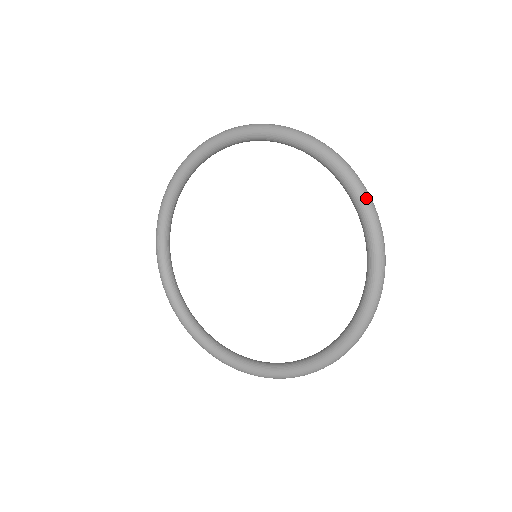
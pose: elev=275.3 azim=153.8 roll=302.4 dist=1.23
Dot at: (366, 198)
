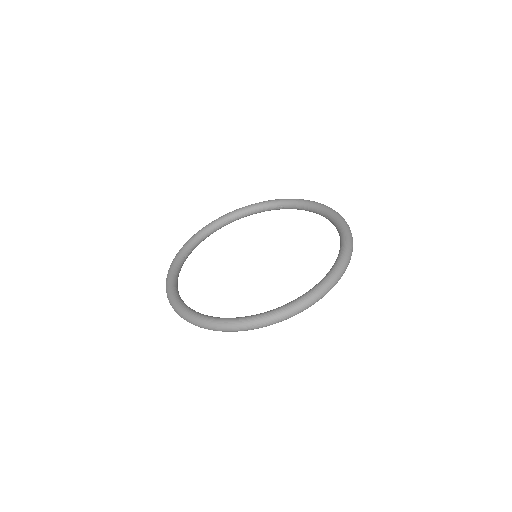
Dot at: (325, 205)
